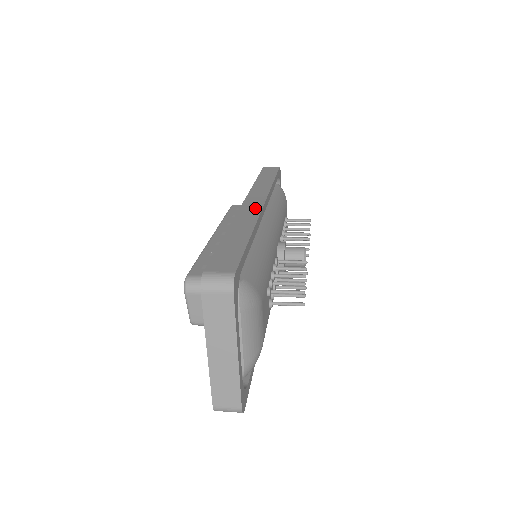
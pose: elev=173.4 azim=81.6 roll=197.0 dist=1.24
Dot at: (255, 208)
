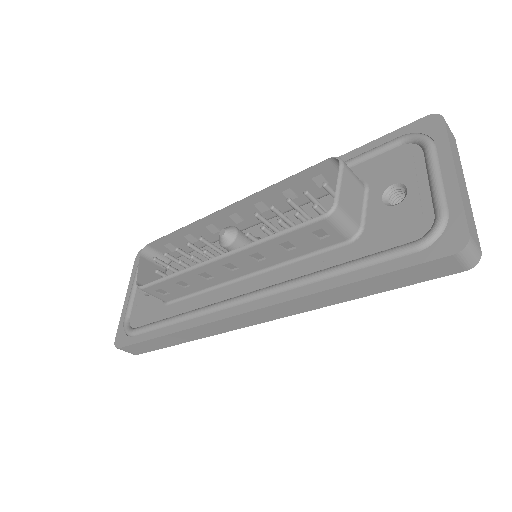
Dot at: occluded
